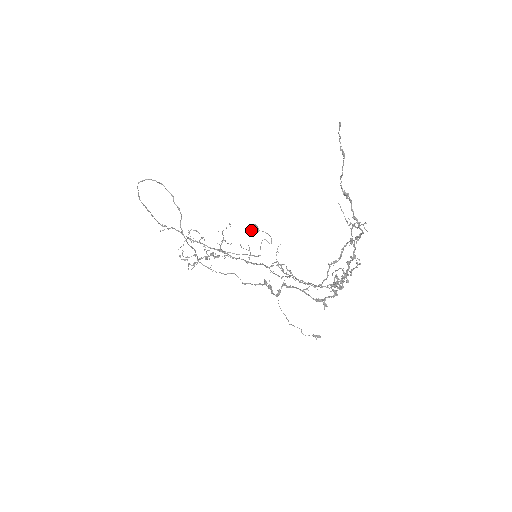
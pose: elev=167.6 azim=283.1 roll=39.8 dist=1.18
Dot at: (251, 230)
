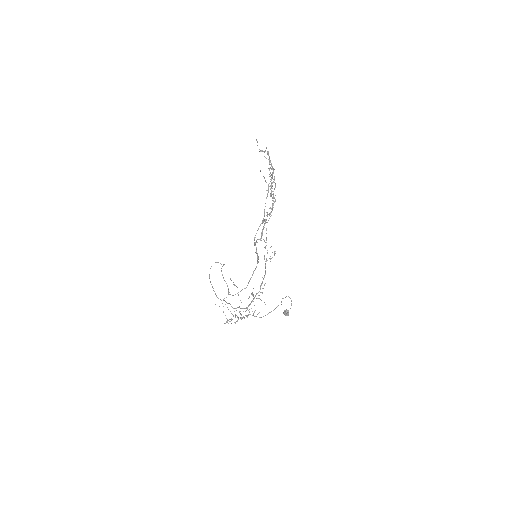
Dot at: (283, 313)
